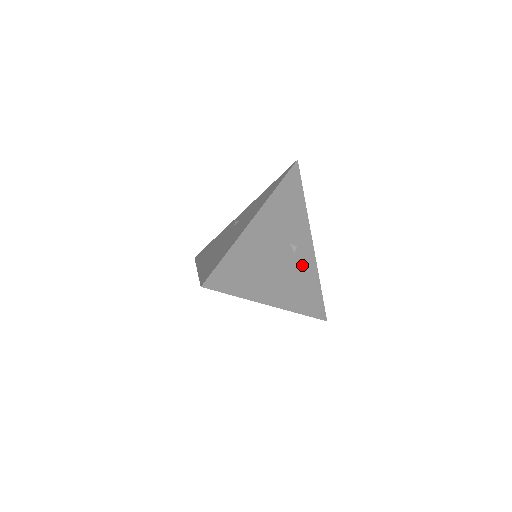
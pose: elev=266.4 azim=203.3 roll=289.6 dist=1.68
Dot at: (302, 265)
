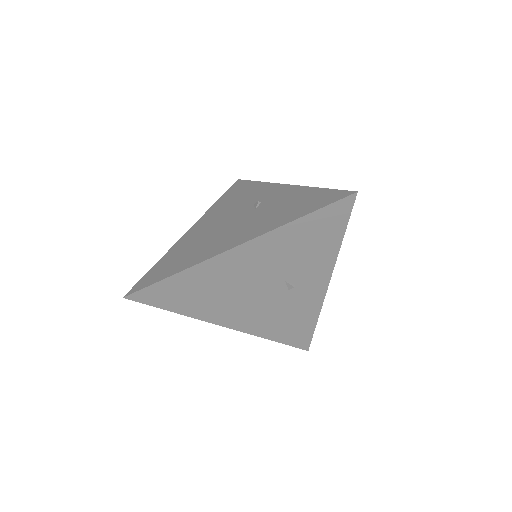
Dot at: (296, 302)
